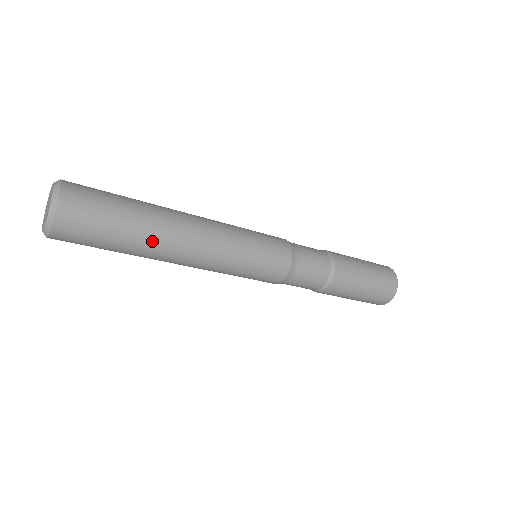
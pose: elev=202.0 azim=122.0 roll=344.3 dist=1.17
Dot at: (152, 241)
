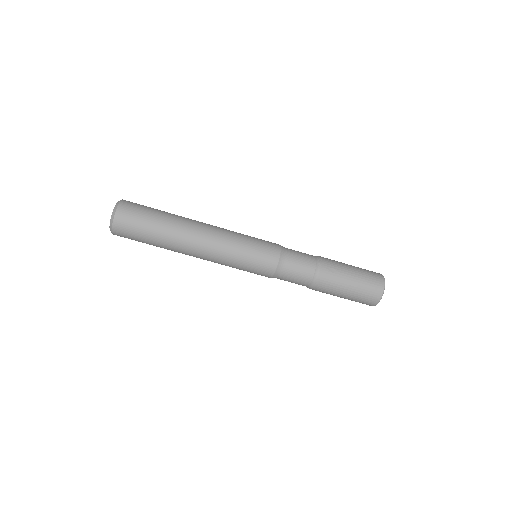
Dot at: (172, 239)
